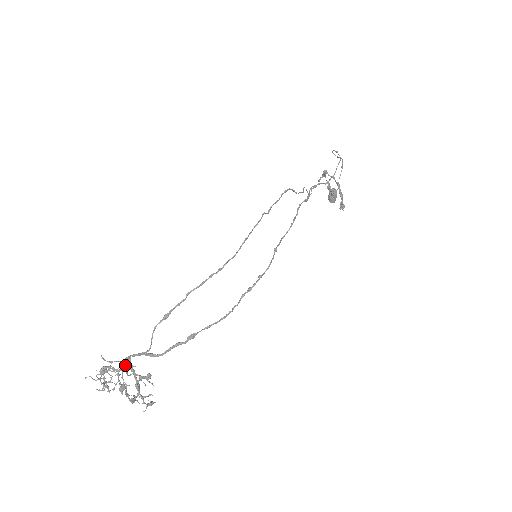
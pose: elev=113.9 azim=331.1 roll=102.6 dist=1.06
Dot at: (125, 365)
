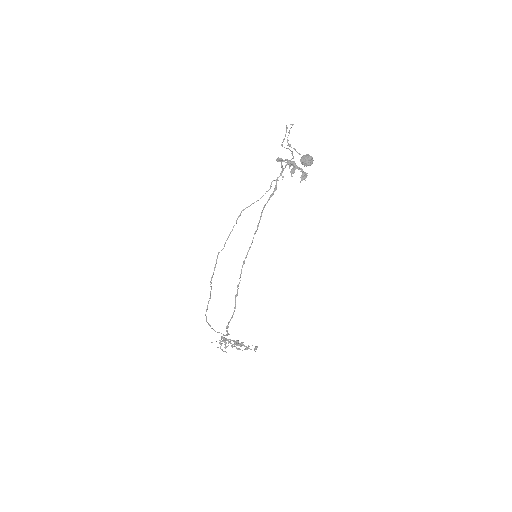
Dot at: occluded
